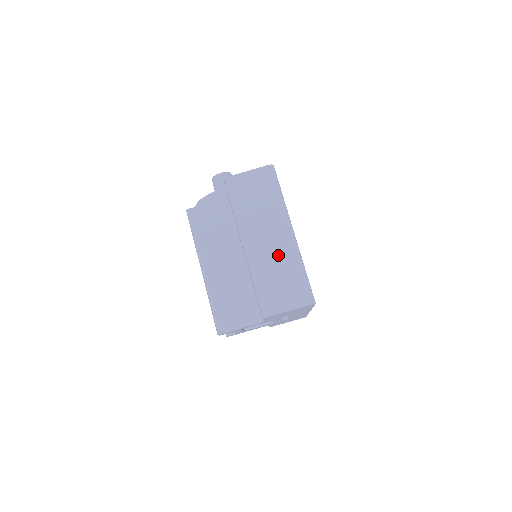
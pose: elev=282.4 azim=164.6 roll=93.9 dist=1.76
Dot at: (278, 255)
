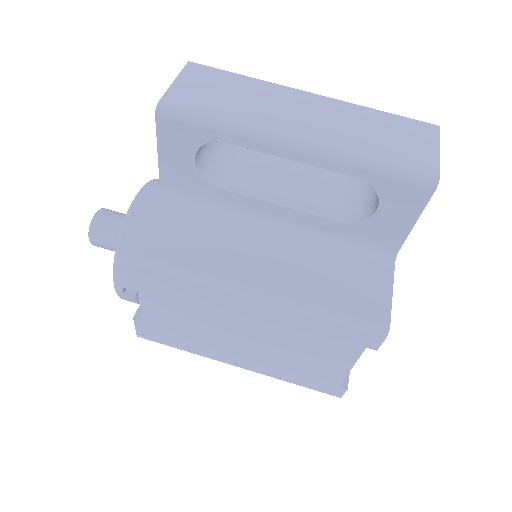
Dot at: (340, 119)
